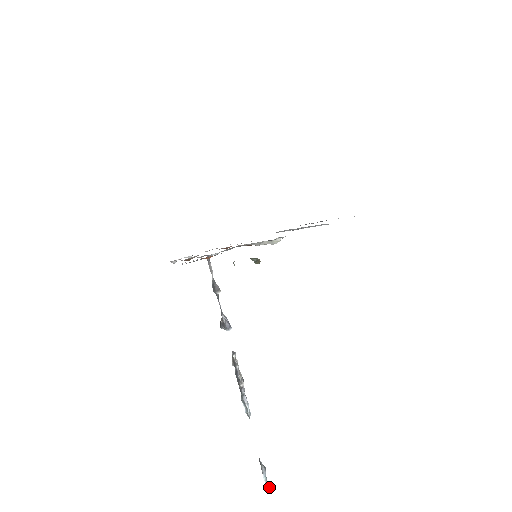
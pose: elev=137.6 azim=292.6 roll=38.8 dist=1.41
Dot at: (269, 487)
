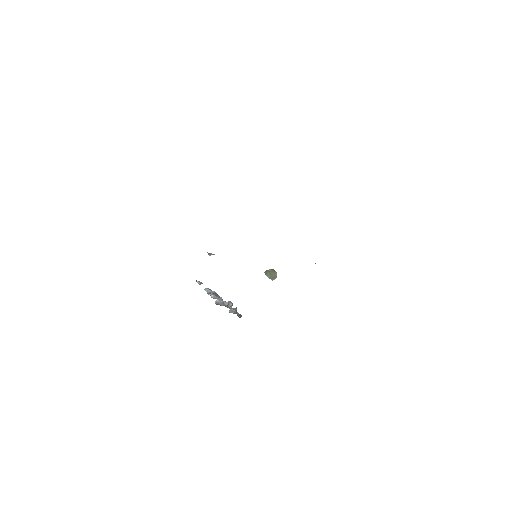
Dot at: occluded
